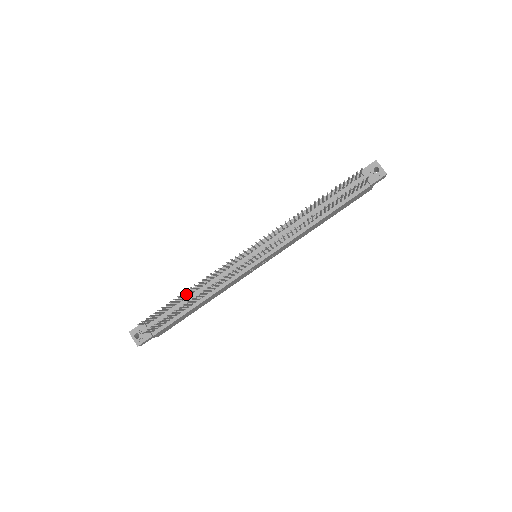
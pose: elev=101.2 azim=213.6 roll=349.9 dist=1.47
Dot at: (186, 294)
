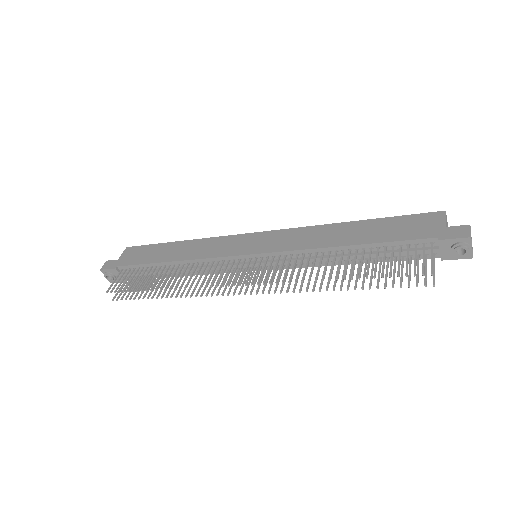
Dot at: (162, 278)
